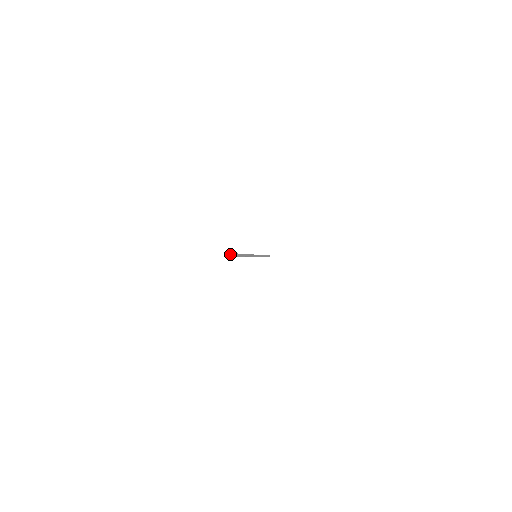
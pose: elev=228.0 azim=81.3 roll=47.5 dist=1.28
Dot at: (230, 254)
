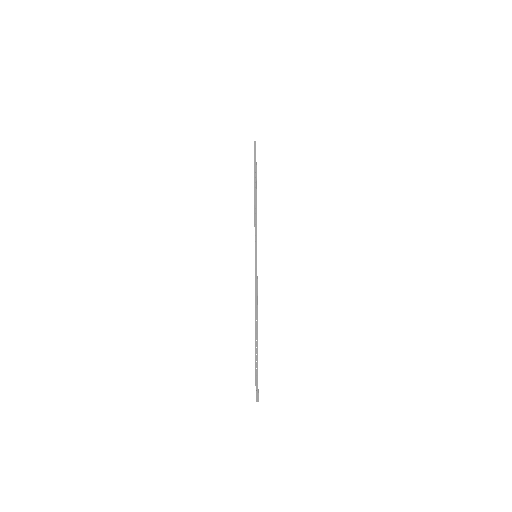
Dot at: (258, 397)
